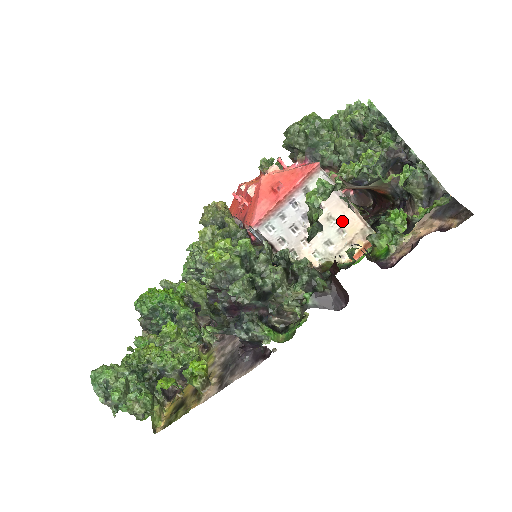
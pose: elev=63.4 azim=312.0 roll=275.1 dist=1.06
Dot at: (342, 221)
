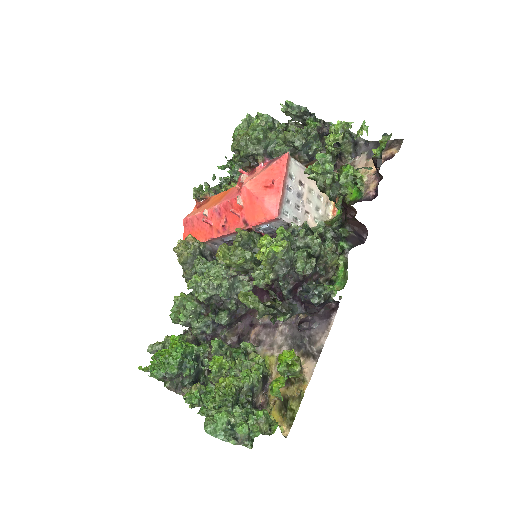
Dot at: (317, 189)
